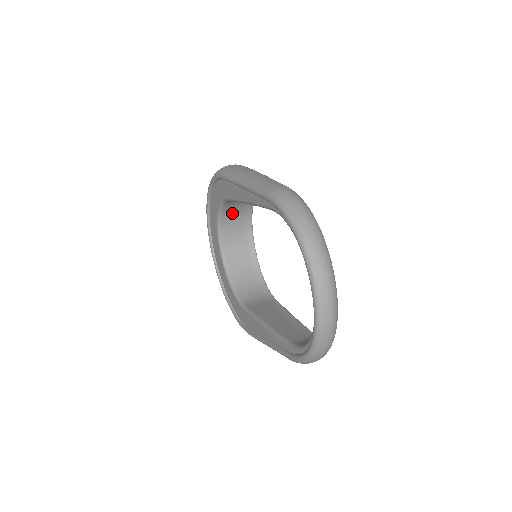
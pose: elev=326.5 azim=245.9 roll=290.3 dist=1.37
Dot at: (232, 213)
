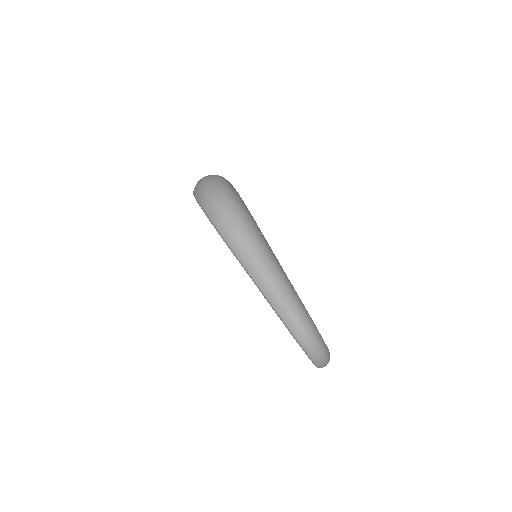
Dot at: occluded
